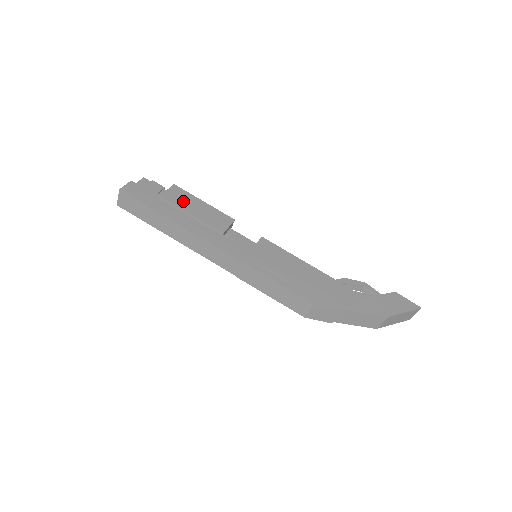
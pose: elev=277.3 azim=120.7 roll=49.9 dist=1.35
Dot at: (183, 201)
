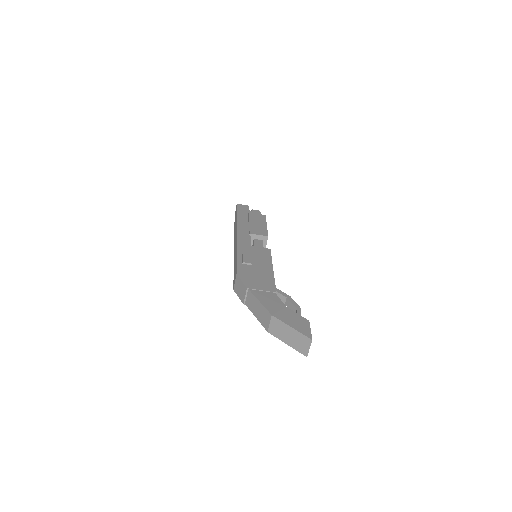
Dot at: (256, 219)
